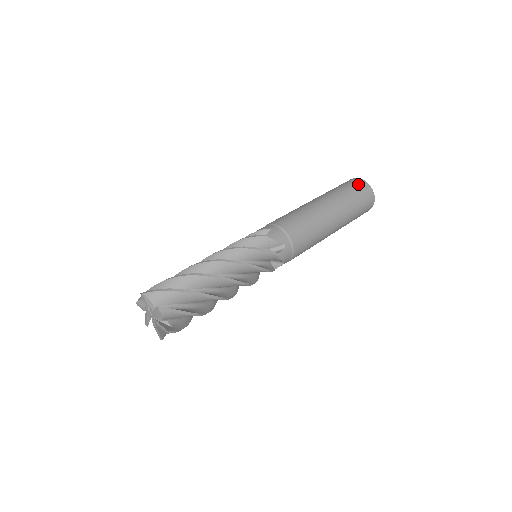
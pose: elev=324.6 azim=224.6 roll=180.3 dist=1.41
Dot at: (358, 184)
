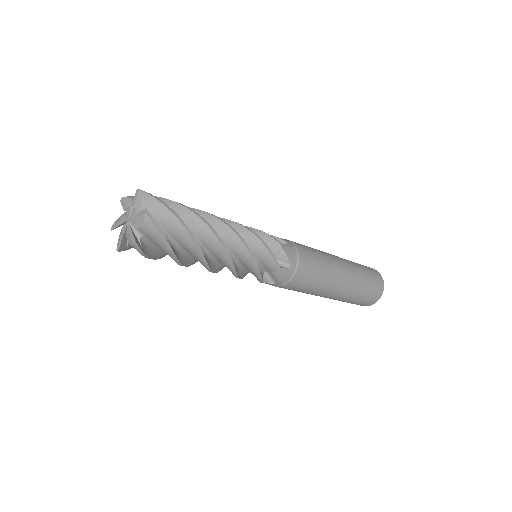
Dot at: occluded
